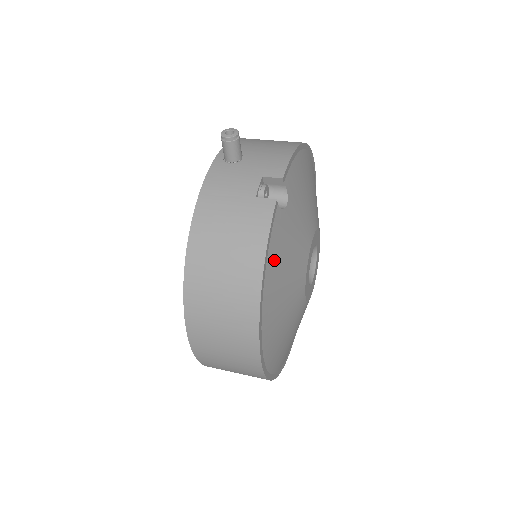
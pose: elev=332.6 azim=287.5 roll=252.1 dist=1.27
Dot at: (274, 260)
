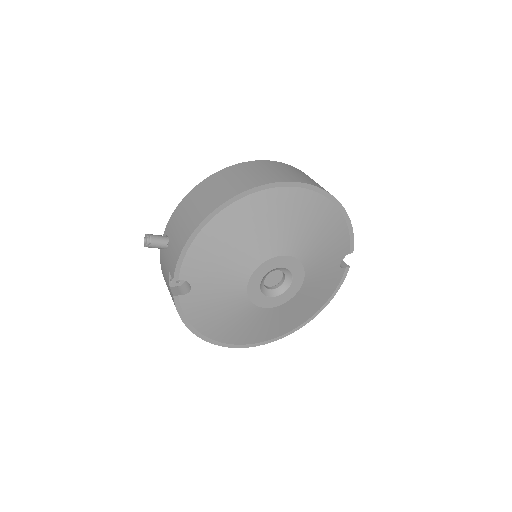
Dot at: (199, 319)
